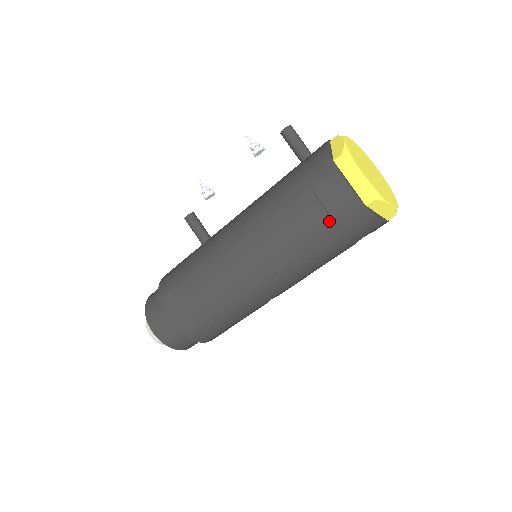
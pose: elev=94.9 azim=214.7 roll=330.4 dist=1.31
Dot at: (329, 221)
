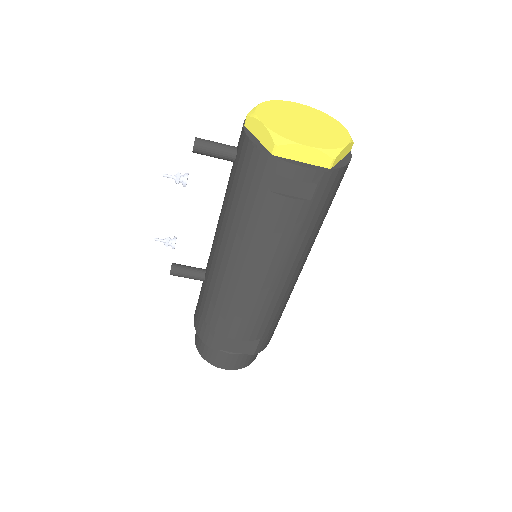
Dot at: (308, 204)
